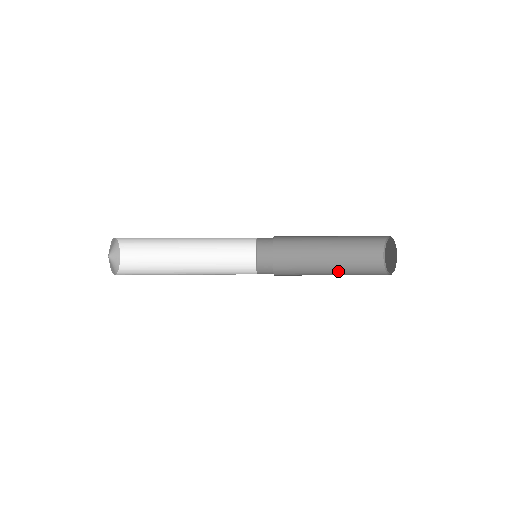
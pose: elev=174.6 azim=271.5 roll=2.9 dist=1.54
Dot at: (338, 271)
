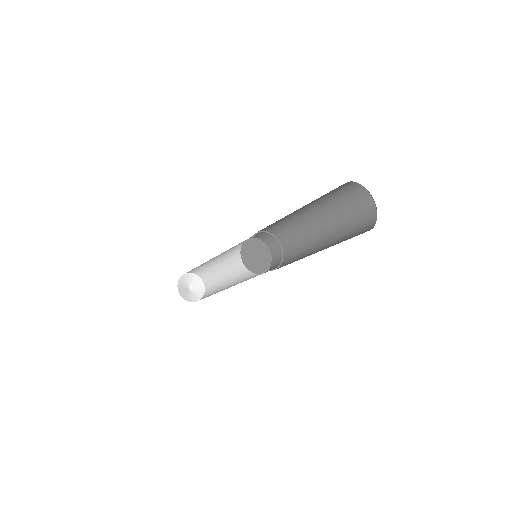
Dot at: (330, 242)
